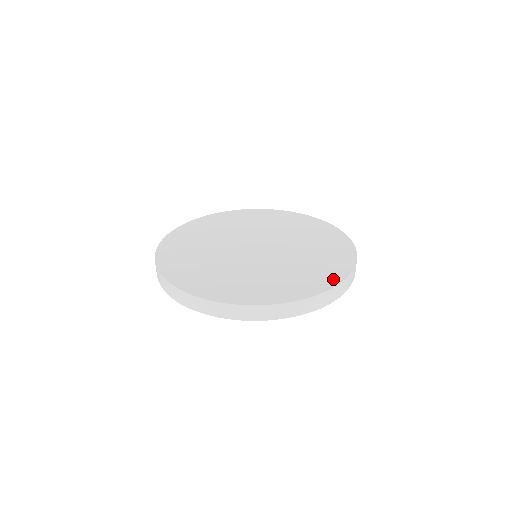
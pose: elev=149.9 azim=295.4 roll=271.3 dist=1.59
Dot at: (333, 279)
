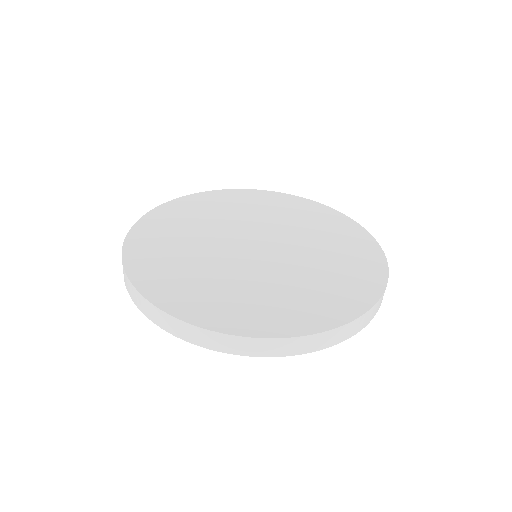
Dot at: (291, 327)
